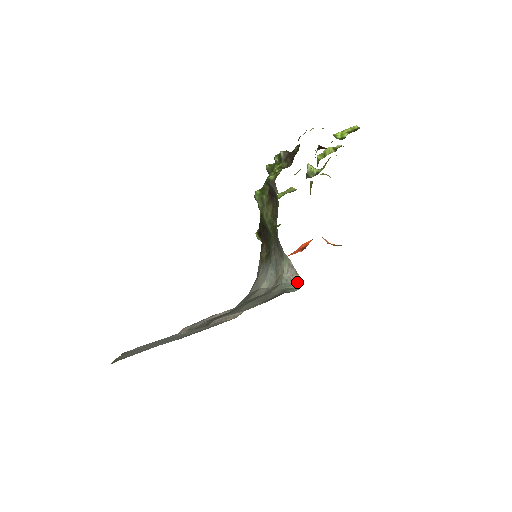
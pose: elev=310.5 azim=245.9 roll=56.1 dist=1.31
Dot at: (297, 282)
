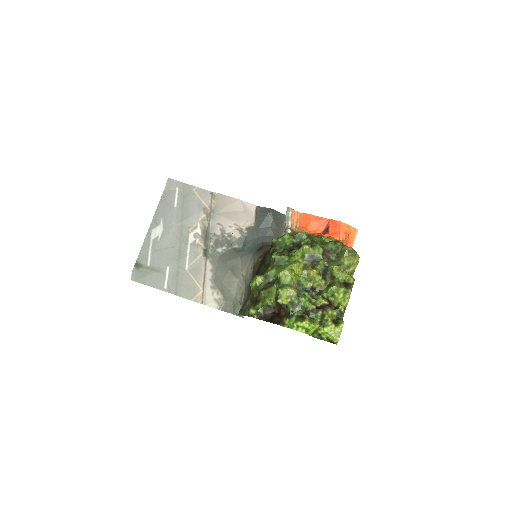
Dot at: (242, 315)
